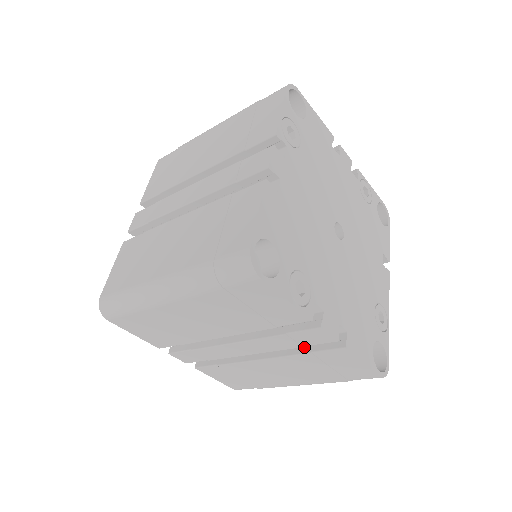
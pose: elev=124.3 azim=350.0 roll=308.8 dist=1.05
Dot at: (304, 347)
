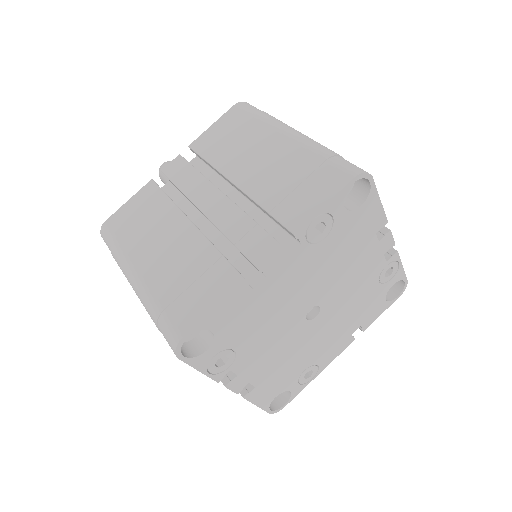
Dot at: occluded
